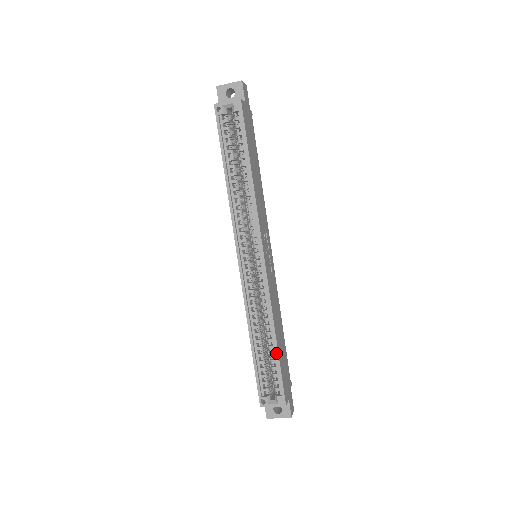
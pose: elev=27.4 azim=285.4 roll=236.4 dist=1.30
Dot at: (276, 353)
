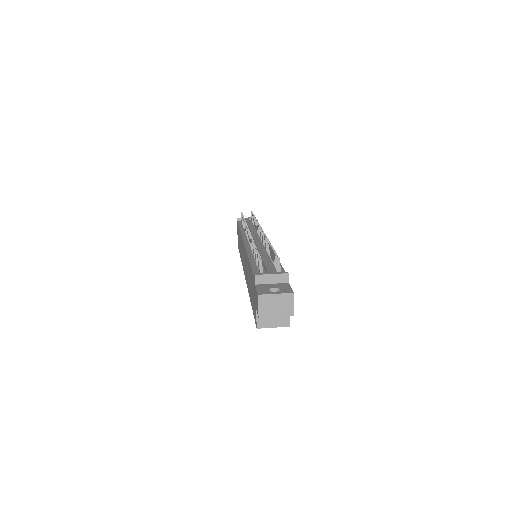
Dot at: occluded
